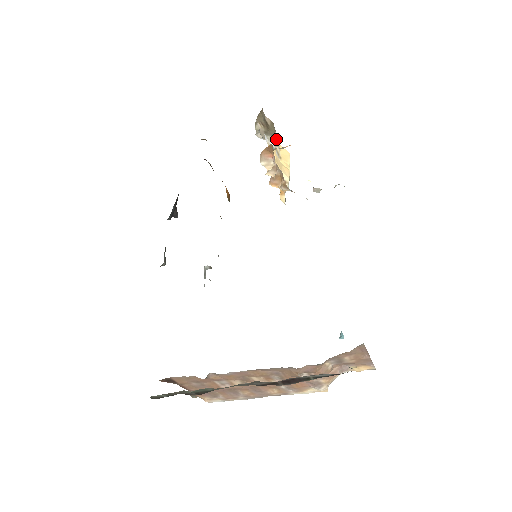
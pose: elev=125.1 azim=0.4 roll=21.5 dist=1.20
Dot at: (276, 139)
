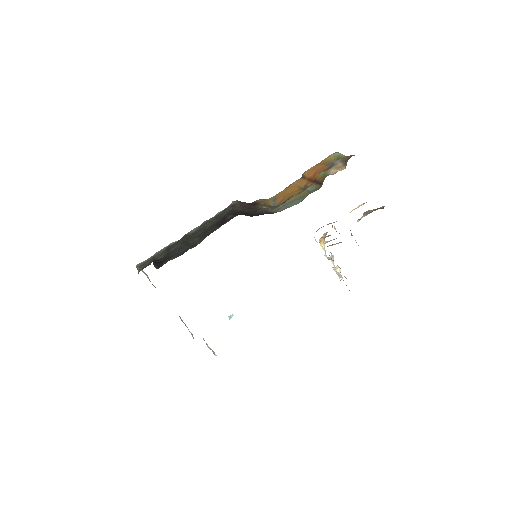
Dot at: occluded
